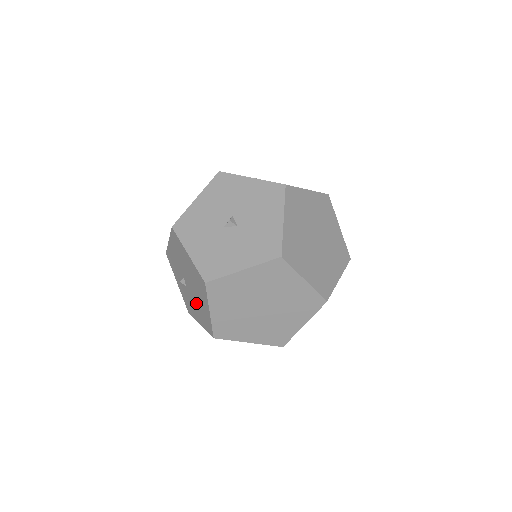
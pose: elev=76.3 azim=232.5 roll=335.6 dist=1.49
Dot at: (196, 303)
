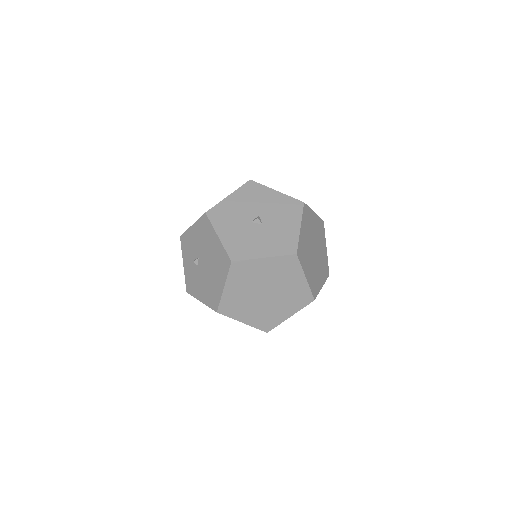
Dot at: (206, 281)
